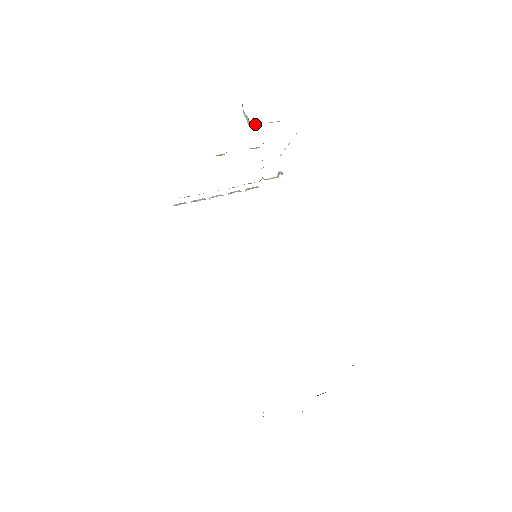
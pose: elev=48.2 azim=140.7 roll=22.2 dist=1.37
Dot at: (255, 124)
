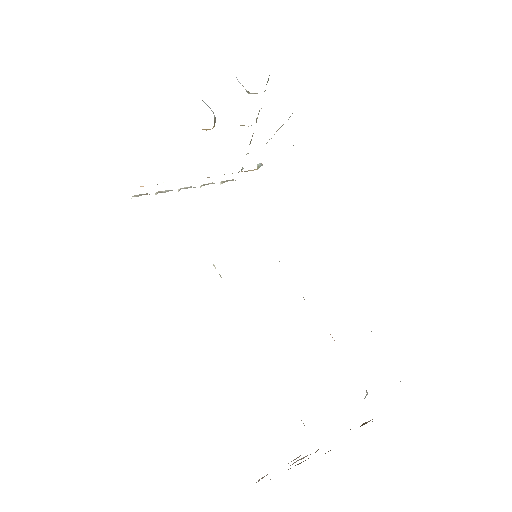
Dot at: (254, 93)
